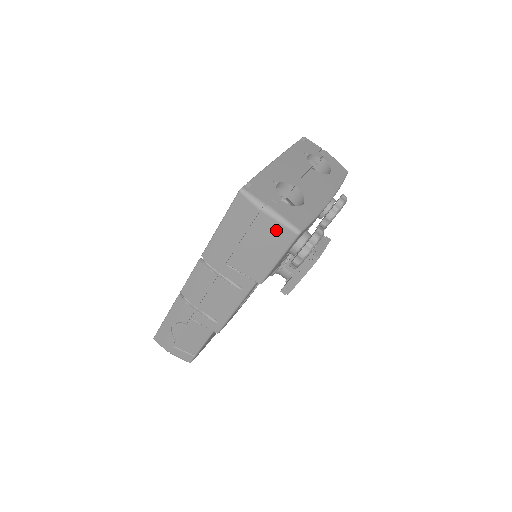
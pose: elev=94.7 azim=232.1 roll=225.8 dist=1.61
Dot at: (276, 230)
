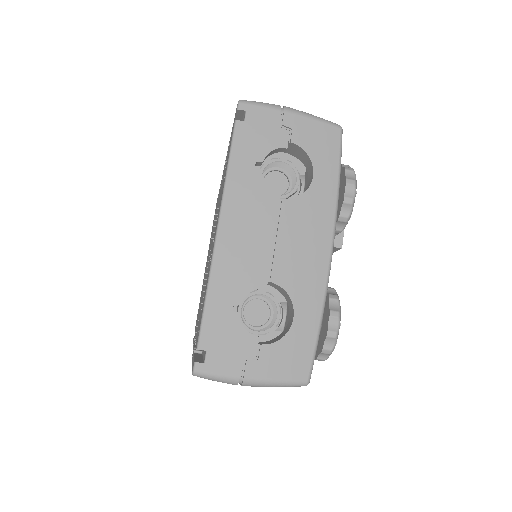
Dot at: occluded
